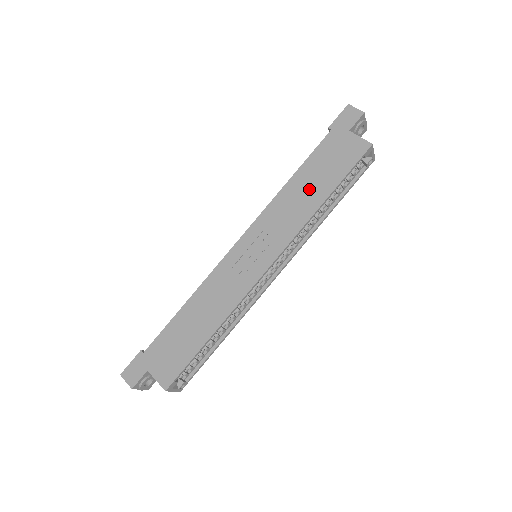
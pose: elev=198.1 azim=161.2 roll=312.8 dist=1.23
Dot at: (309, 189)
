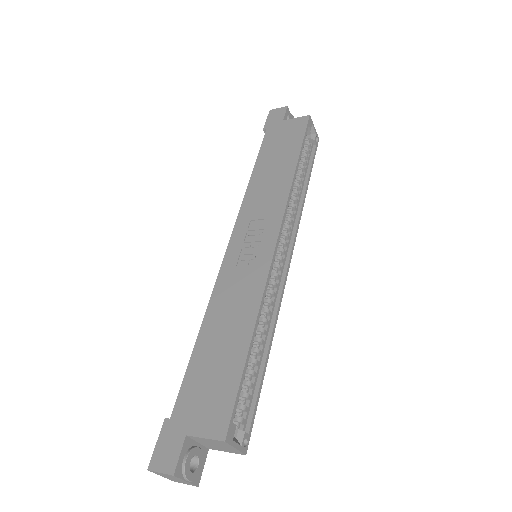
Dot at: (275, 169)
